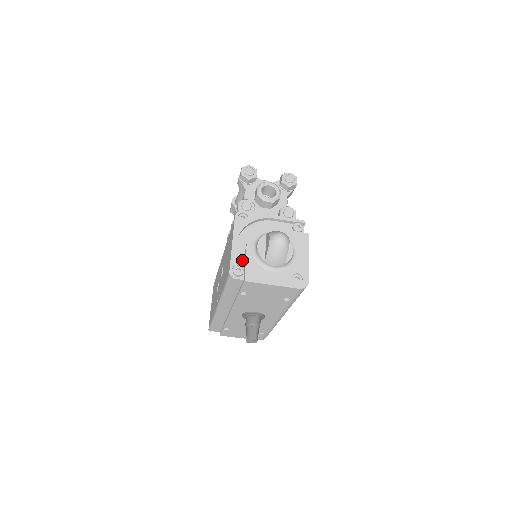
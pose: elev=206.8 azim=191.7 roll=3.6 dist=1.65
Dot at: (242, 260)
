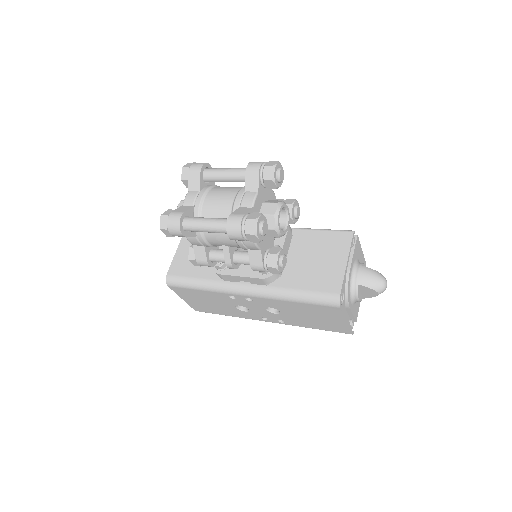
Dot at: (347, 316)
